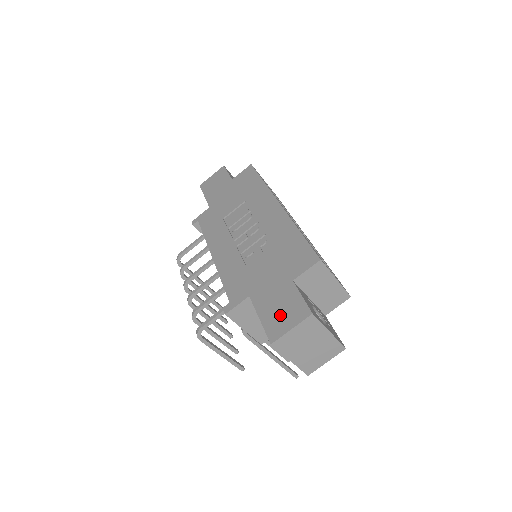
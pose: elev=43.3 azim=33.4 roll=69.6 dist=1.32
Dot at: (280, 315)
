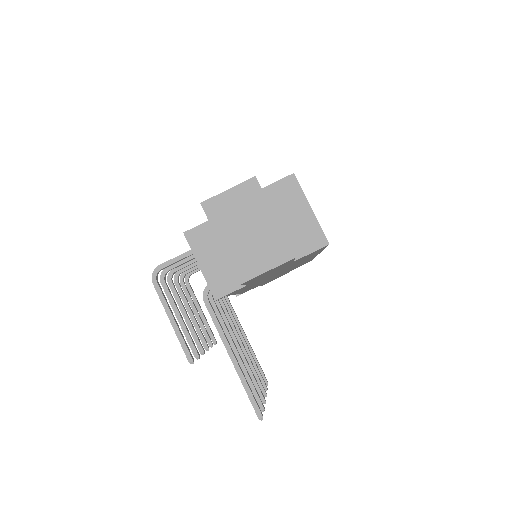
Dot at: occluded
